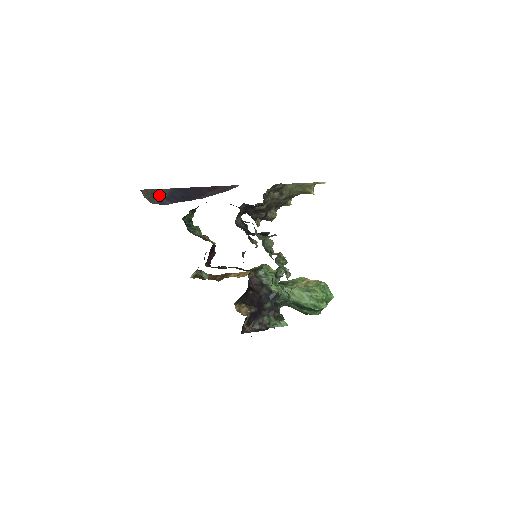
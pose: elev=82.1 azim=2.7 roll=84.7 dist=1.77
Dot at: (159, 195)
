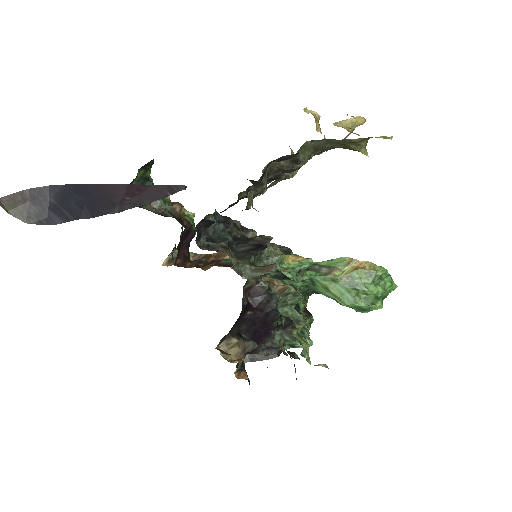
Dot at: (39, 201)
